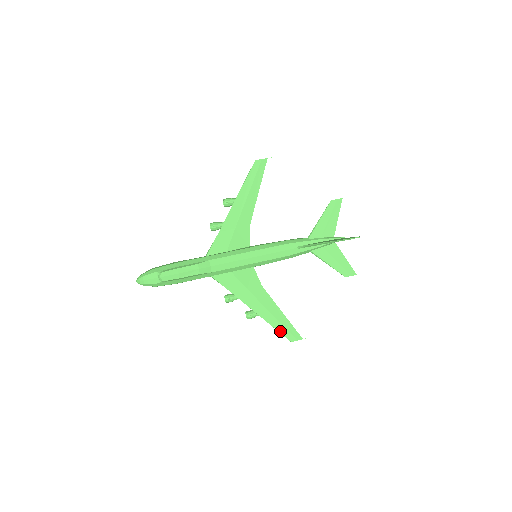
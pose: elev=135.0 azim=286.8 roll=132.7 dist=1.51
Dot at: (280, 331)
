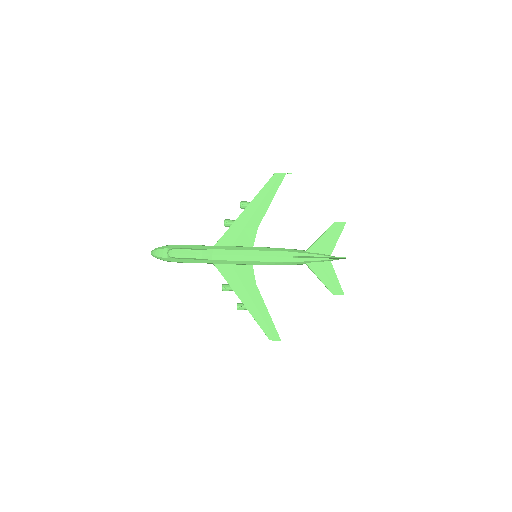
Dot at: (262, 328)
